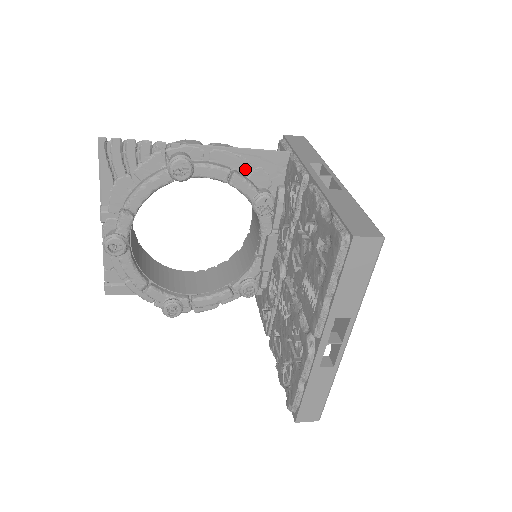
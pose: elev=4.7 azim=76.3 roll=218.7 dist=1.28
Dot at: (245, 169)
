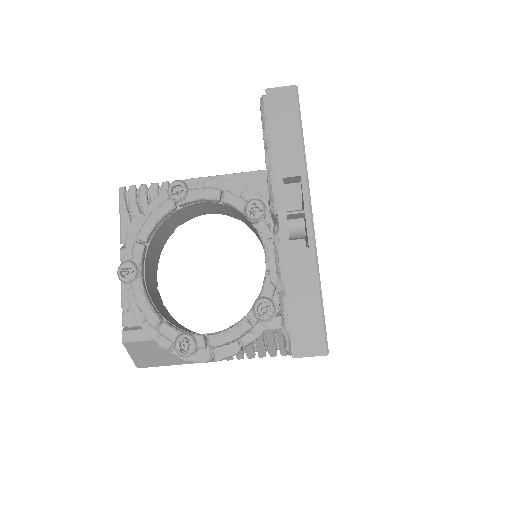
Dot at: (235, 190)
